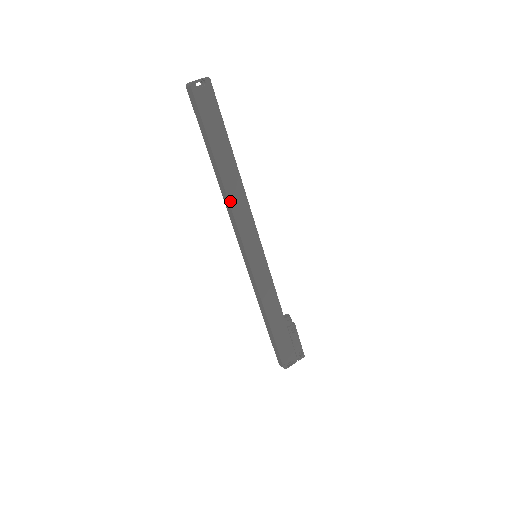
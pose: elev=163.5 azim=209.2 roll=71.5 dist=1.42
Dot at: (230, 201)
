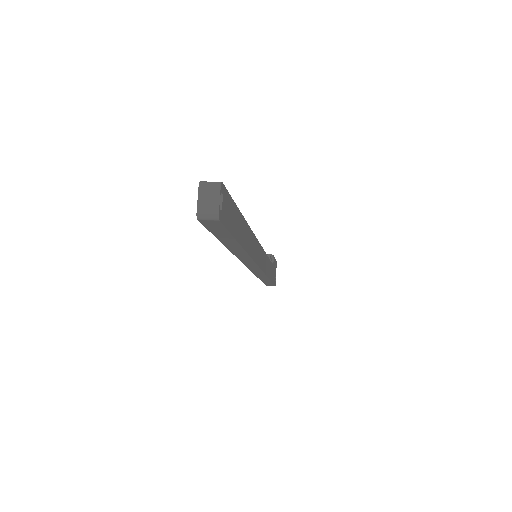
Dot at: (250, 255)
